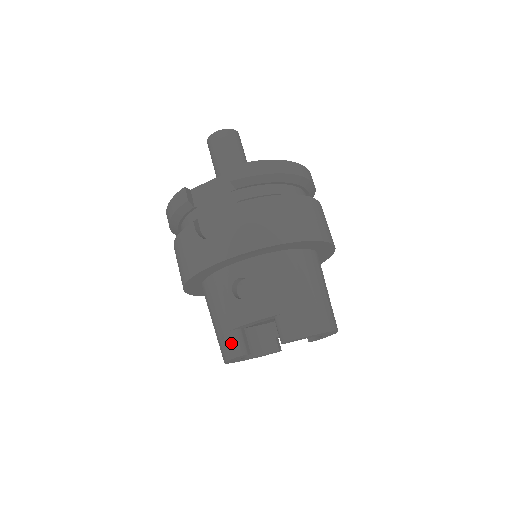
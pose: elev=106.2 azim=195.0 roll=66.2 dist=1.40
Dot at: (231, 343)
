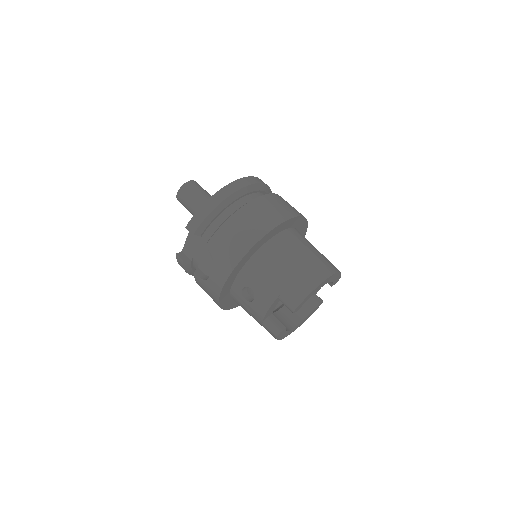
Dot at: (268, 330)
